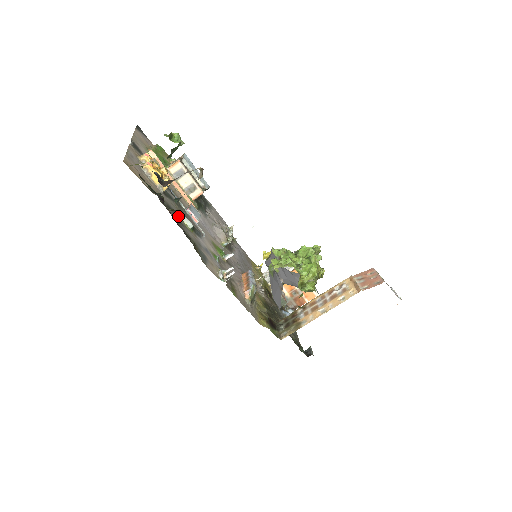
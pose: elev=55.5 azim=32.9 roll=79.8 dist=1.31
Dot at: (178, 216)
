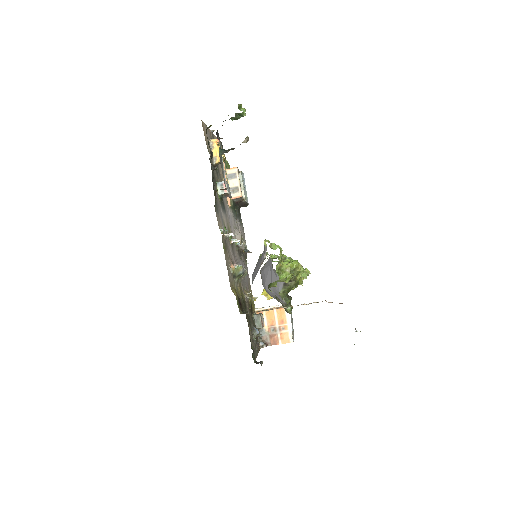
Dot at: (215, 181)
